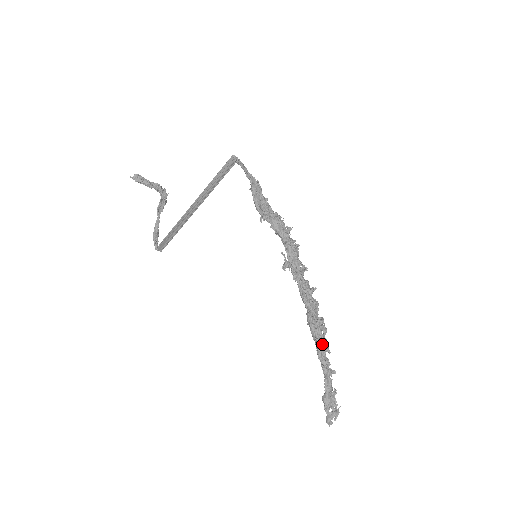
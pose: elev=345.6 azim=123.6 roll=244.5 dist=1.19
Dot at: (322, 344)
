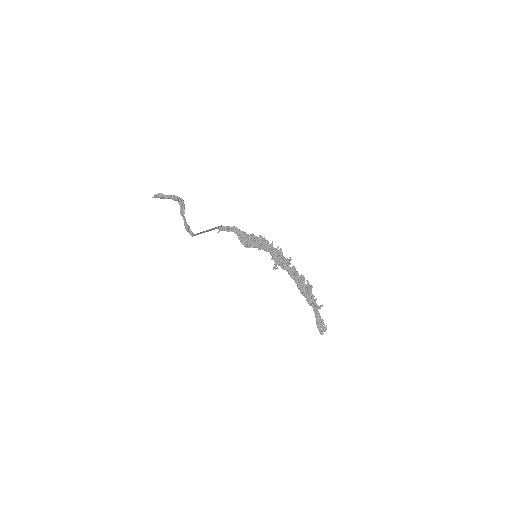
Dot at: (310, 299)
